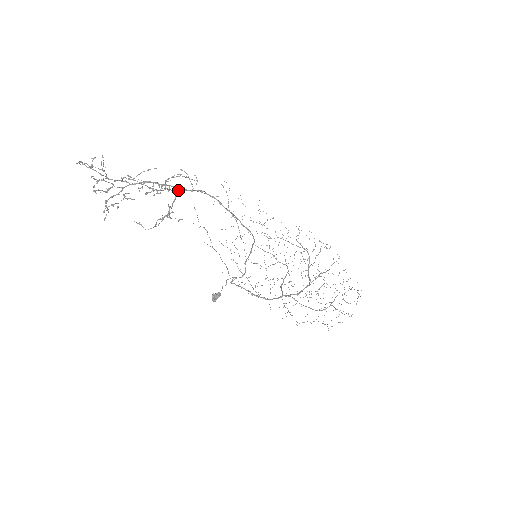
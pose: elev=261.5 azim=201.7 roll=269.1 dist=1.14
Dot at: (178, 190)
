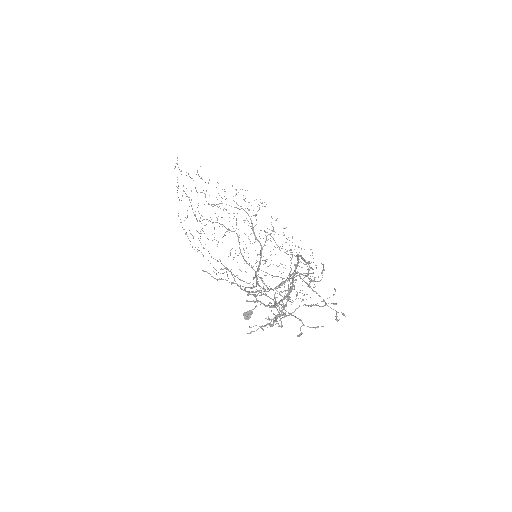
Dot at: (295, 272)
